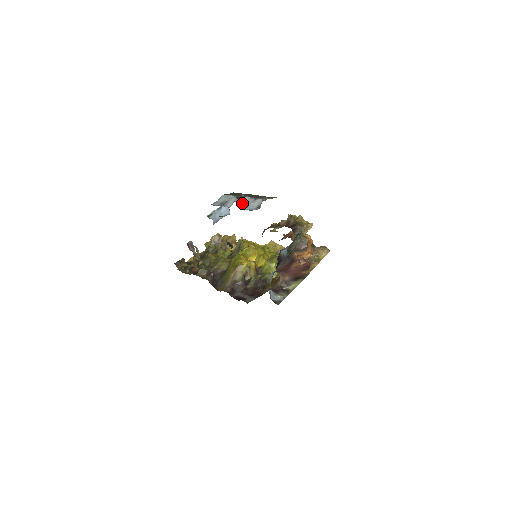
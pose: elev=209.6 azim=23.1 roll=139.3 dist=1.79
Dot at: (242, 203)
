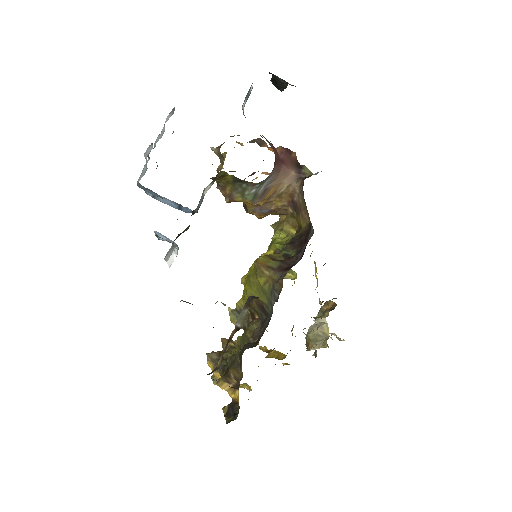
Dot at: occluded
